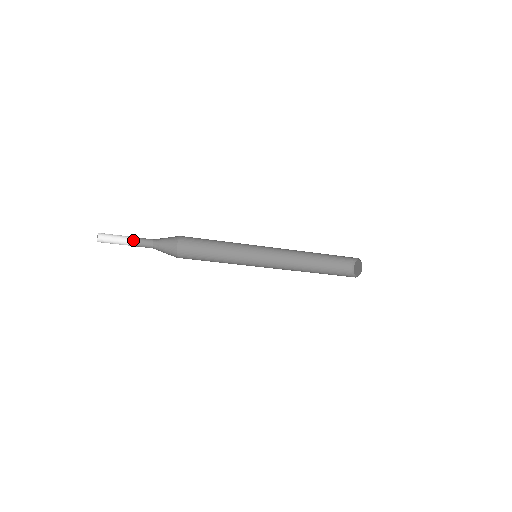
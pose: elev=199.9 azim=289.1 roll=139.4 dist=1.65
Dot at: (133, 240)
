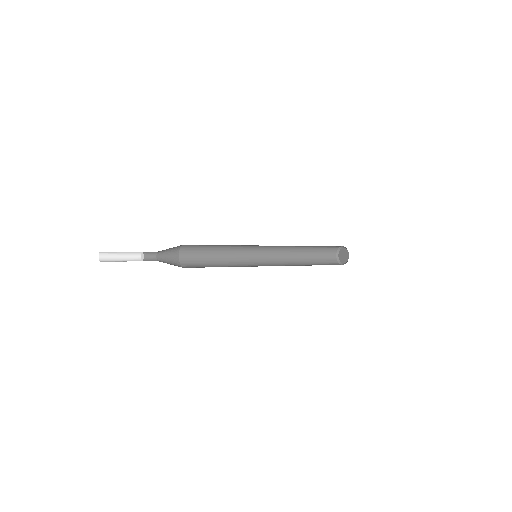
Dot at: (136, 256)
